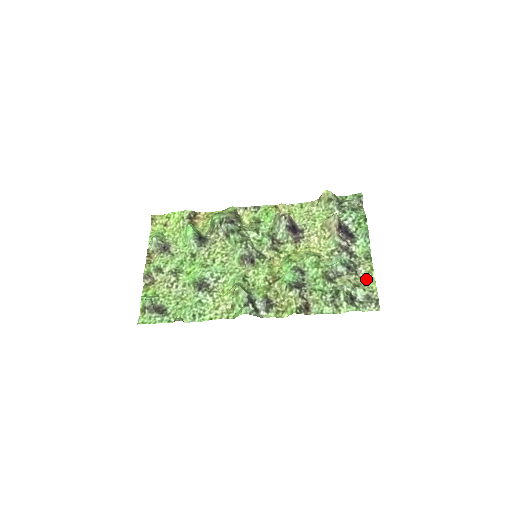
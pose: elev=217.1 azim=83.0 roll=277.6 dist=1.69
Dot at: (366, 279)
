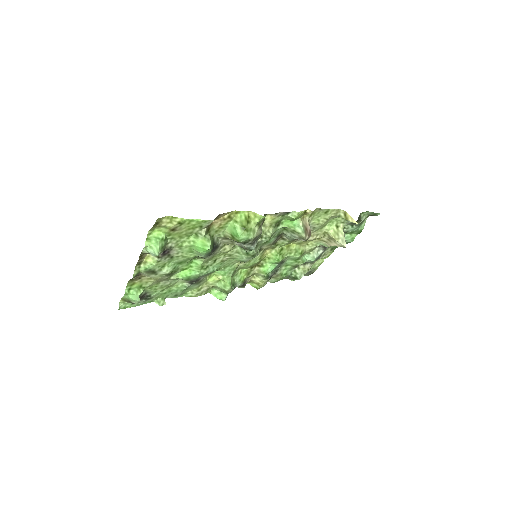
Dot at: (319, 261)
